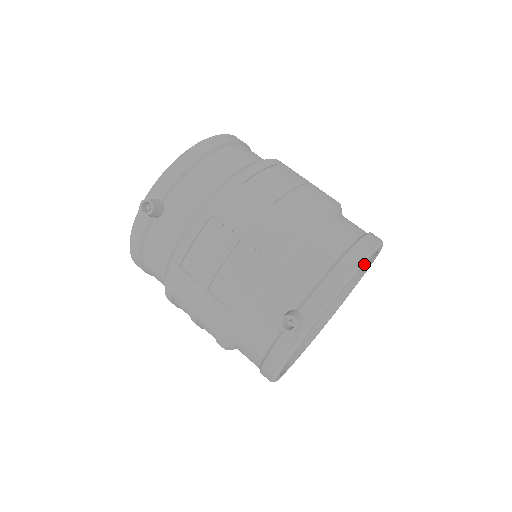
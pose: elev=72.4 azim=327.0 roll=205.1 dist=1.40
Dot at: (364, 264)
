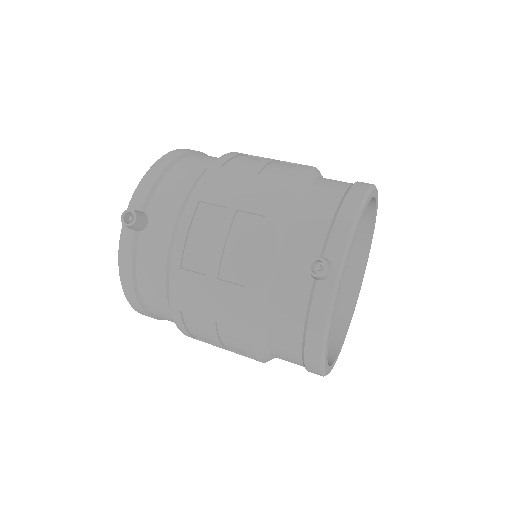
Dot at: (366, 235)
